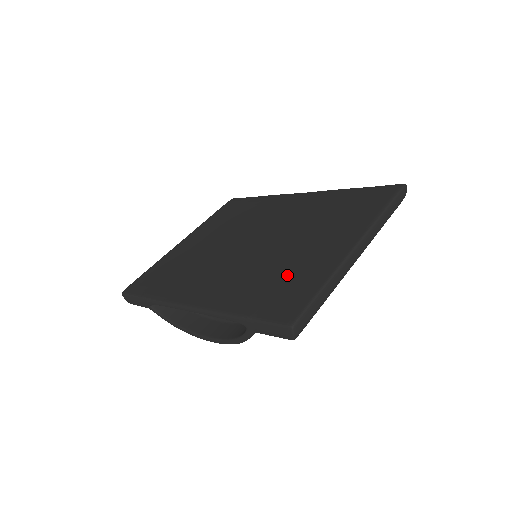
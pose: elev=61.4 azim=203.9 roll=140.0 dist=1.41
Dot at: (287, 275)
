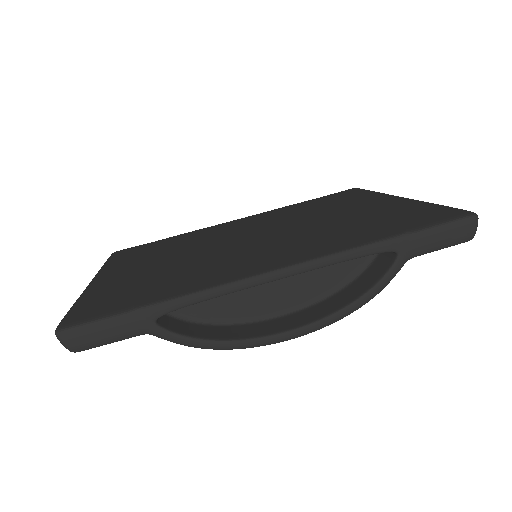
Dot at: (374, 217)
